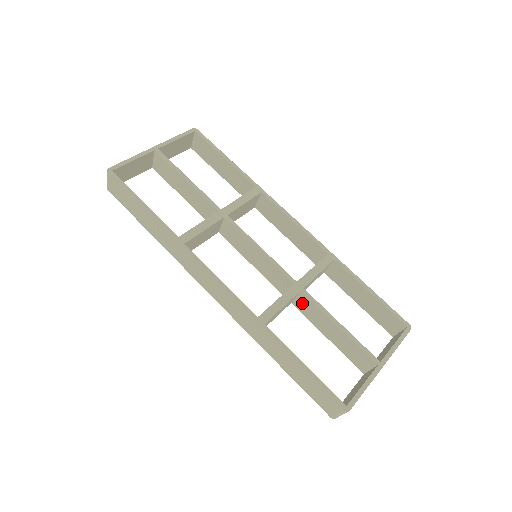
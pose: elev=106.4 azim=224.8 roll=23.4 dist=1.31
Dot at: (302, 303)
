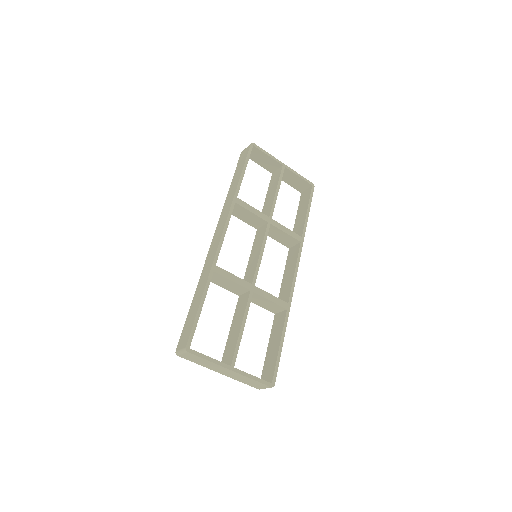
Dot at: (243, 299)
